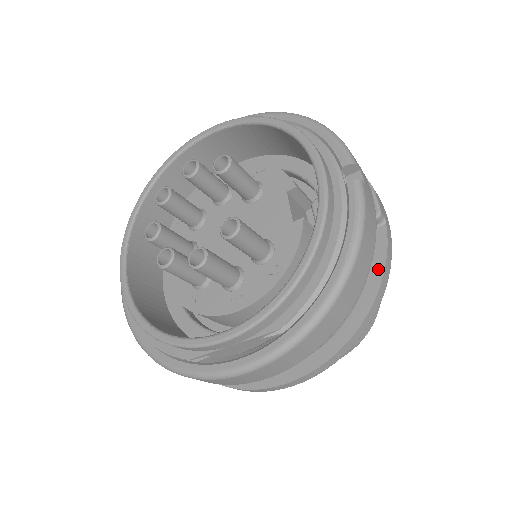
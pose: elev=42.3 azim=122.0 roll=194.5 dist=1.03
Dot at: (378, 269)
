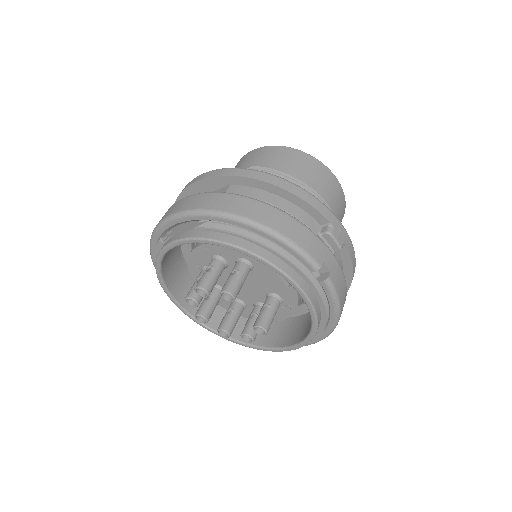
Dot at: (349, 269)
